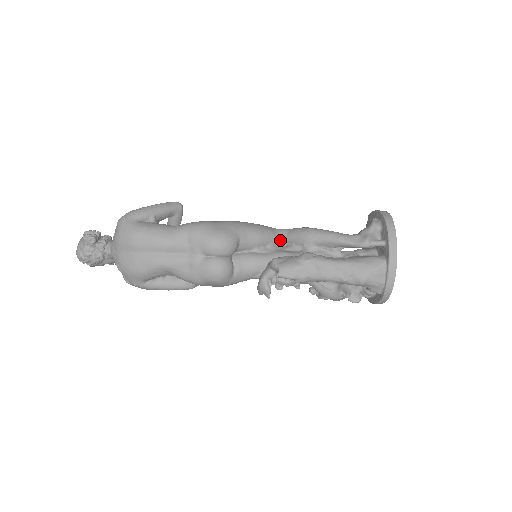
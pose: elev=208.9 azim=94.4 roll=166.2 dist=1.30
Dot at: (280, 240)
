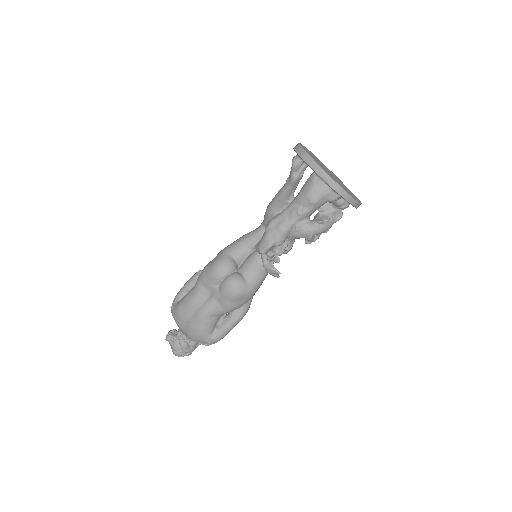
Dot at: (263, 232)
